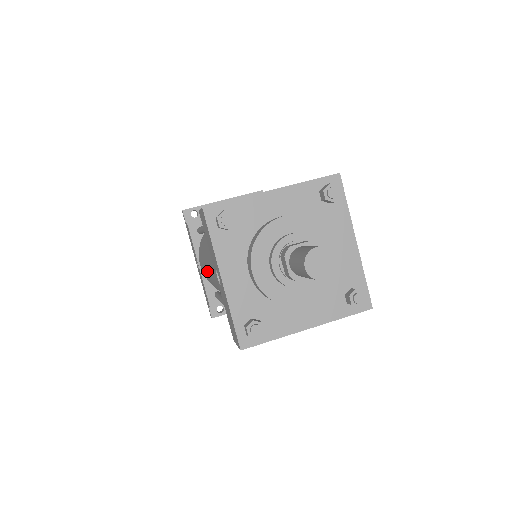
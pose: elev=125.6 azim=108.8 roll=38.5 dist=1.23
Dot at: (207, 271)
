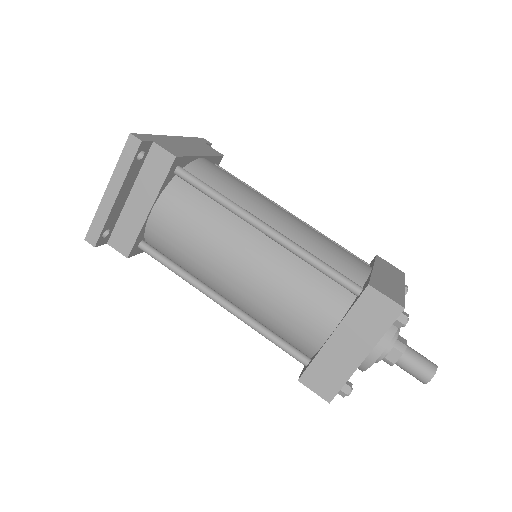
Dot at: occluded
